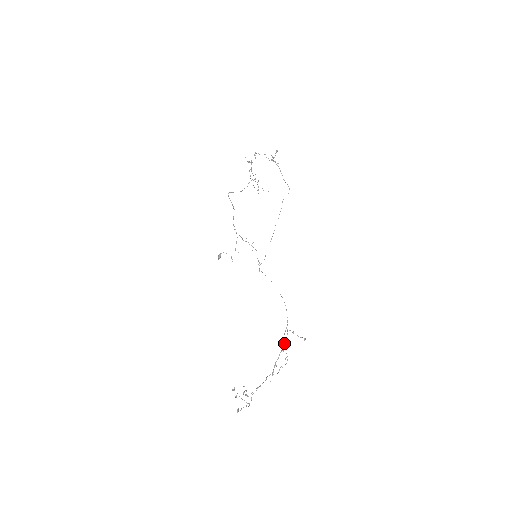
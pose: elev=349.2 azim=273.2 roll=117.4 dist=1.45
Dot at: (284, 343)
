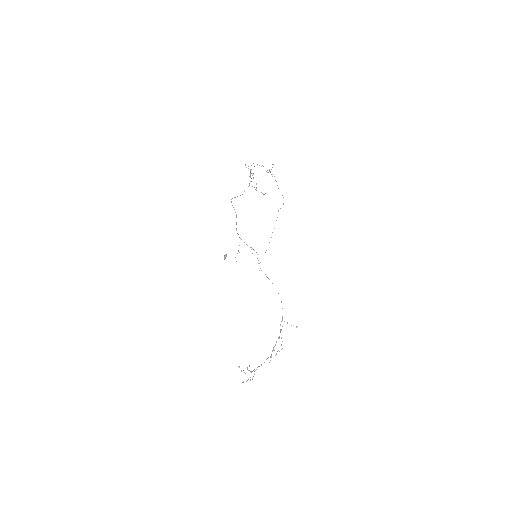
Dot at: (280, 332)
